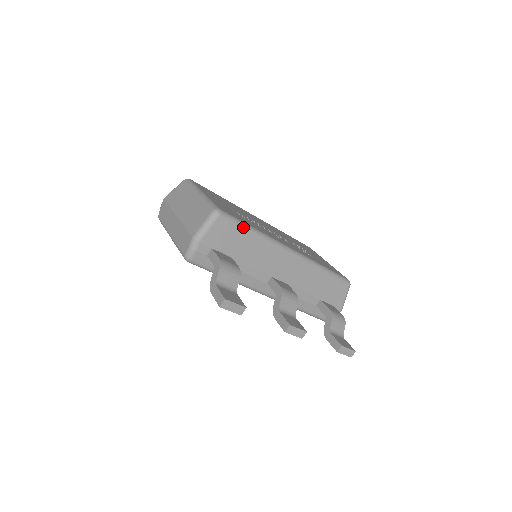
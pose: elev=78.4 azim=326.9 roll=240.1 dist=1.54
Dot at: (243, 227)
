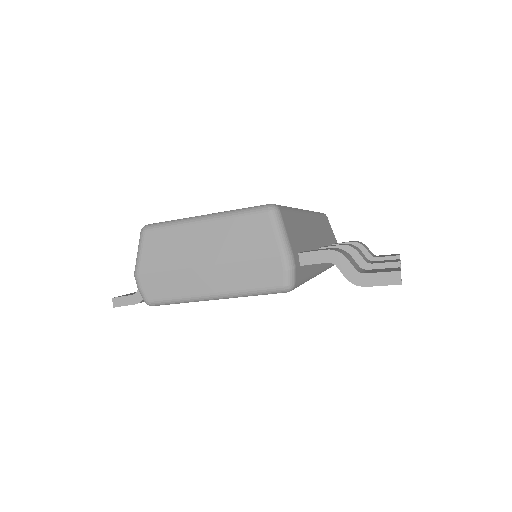
Dot at: (289, 210)
